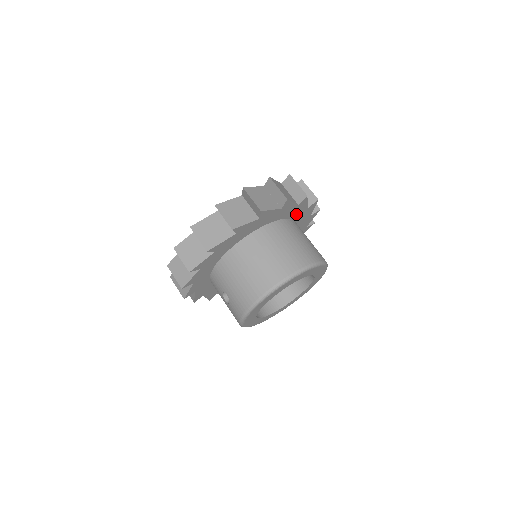
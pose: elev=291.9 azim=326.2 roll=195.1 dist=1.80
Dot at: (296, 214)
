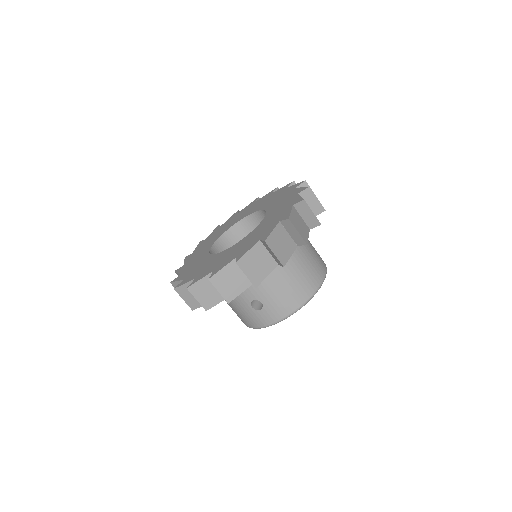
Dot at: occluded
